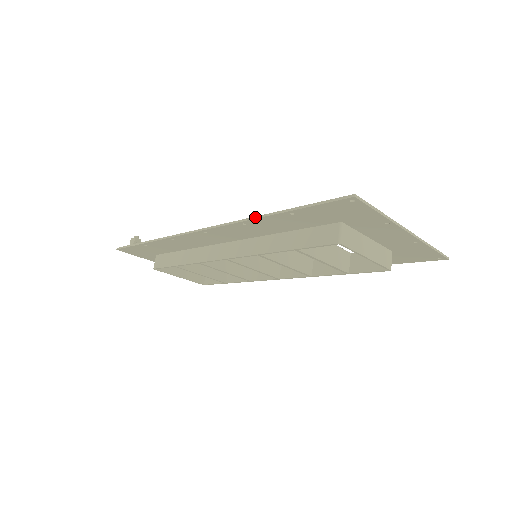
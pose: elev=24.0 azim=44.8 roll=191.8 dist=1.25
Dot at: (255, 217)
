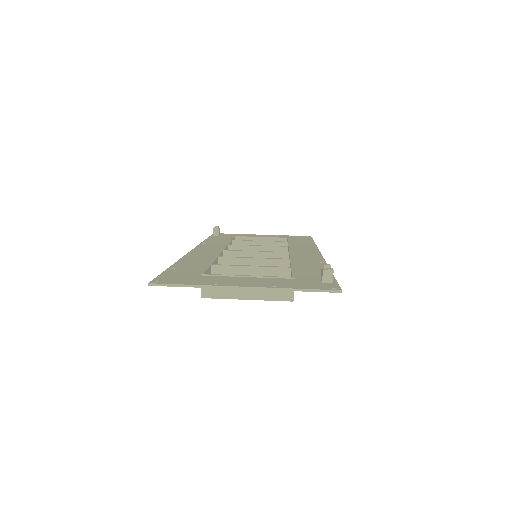
Dot at: (177, 262)
